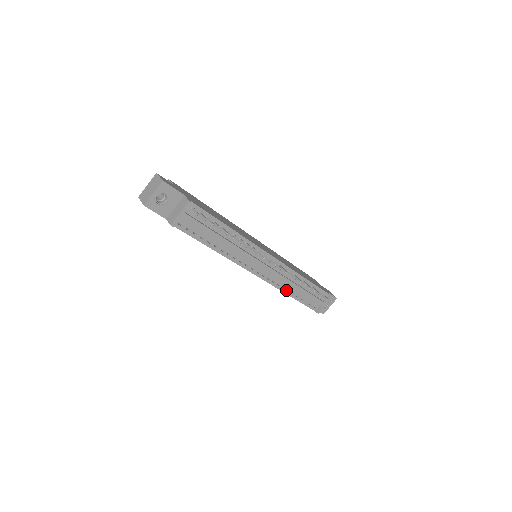
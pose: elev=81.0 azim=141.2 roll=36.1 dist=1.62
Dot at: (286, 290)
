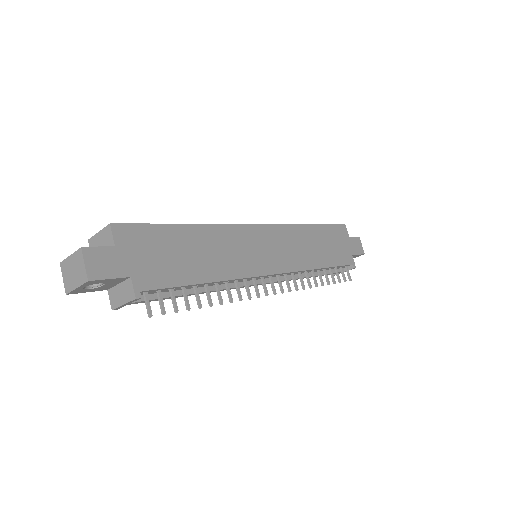
Dot at: occluded
